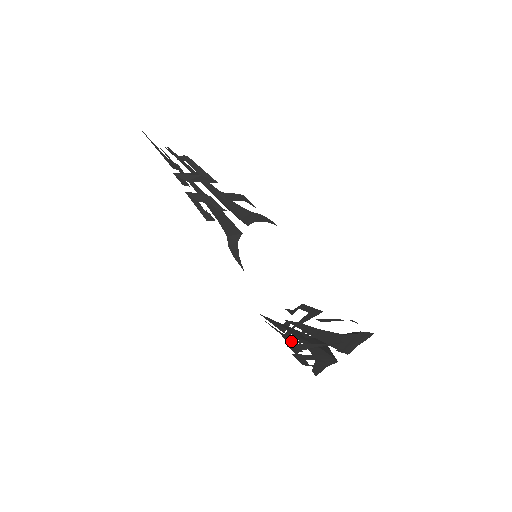
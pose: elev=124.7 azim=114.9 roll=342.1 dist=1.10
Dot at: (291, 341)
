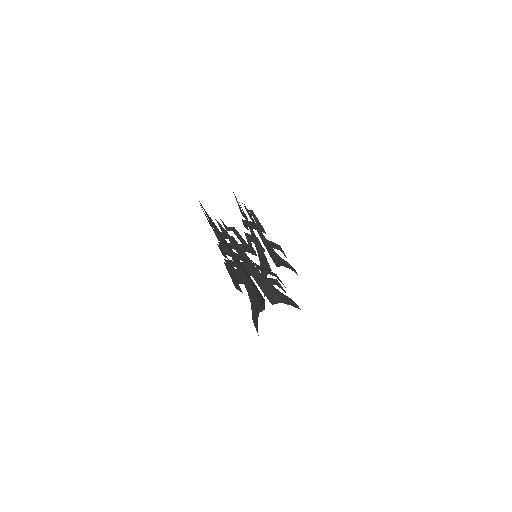
Dot at: (229, 260)
